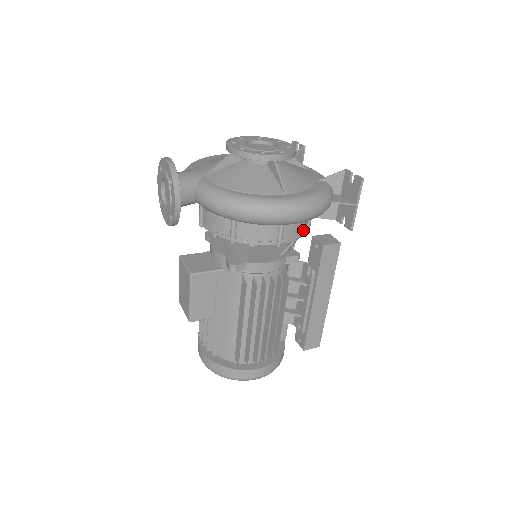
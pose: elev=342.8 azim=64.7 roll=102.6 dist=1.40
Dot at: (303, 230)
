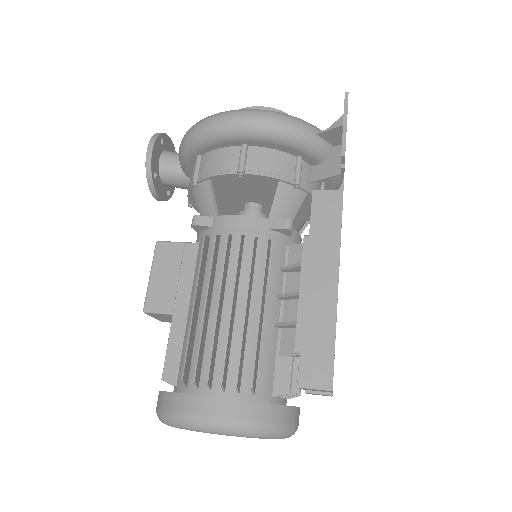
Dot at: (284, 173)
